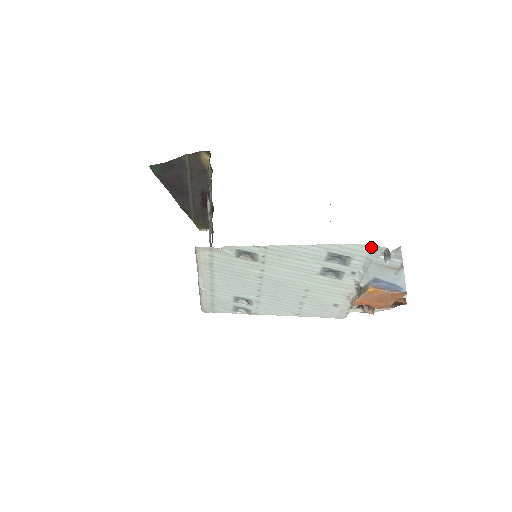
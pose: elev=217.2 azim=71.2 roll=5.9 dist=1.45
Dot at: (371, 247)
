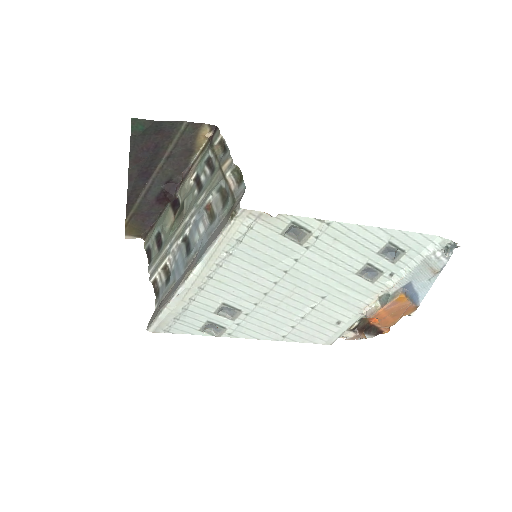
Dot at: (433, 240)
